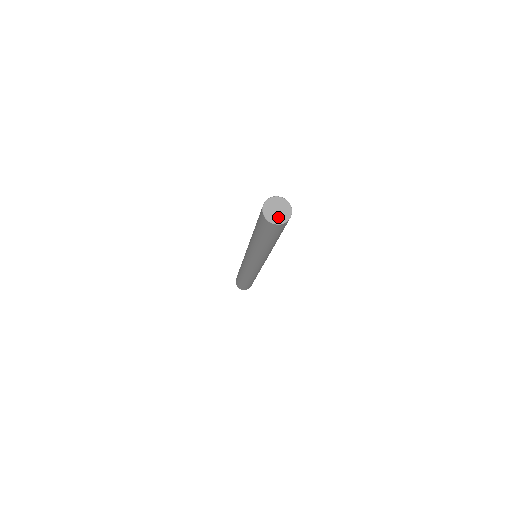
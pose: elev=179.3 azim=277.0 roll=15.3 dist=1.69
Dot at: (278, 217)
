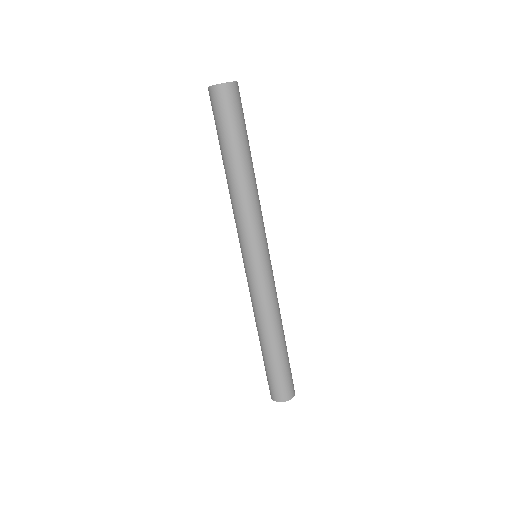
Dot at: occluded
